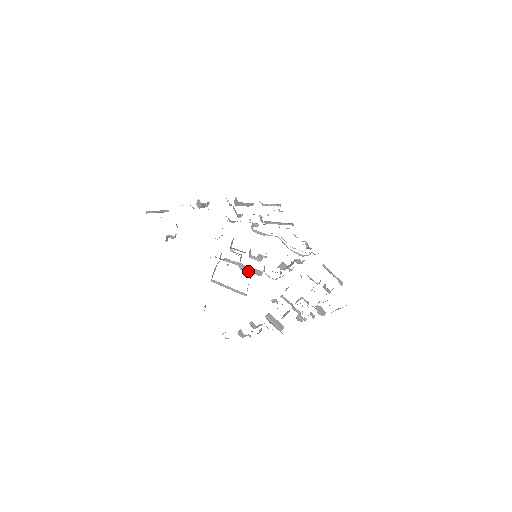
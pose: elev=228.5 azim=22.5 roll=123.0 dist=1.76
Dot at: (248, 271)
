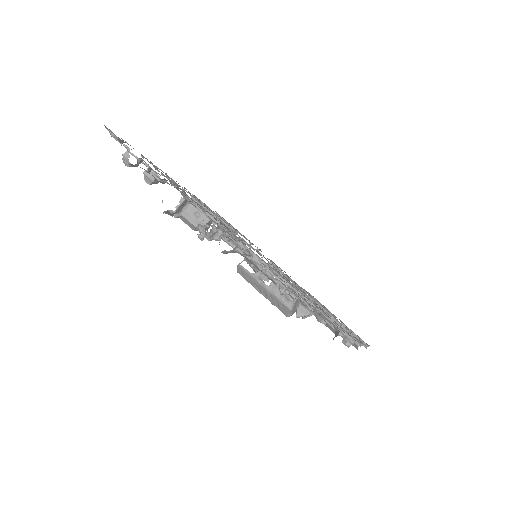
Dot at: occluded
